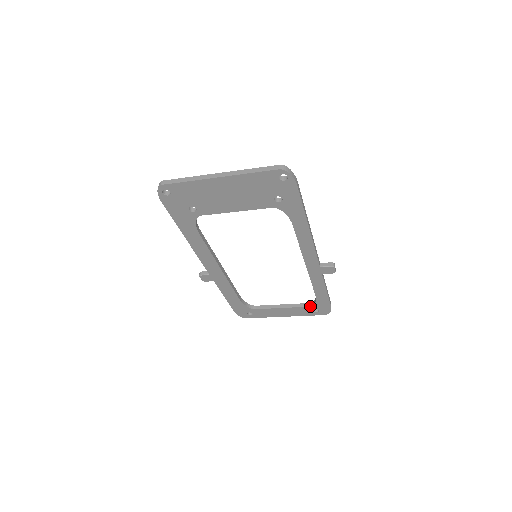
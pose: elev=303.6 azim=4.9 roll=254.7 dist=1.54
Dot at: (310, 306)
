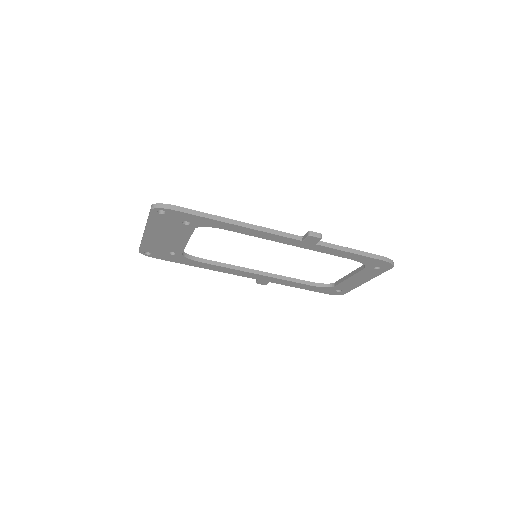
Dot at: (365, 267)
